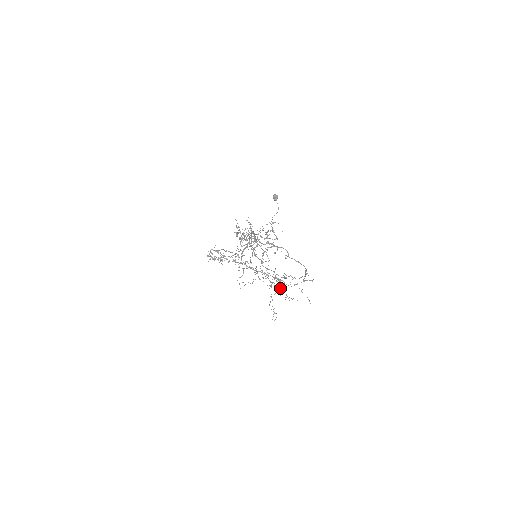
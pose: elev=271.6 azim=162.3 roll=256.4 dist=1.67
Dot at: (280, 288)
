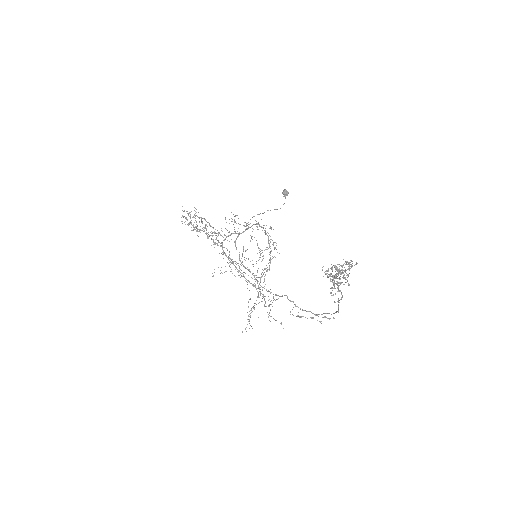
Dot at: (269, 305)
